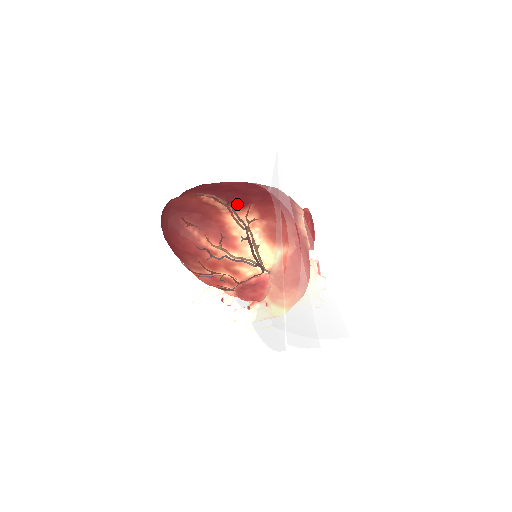
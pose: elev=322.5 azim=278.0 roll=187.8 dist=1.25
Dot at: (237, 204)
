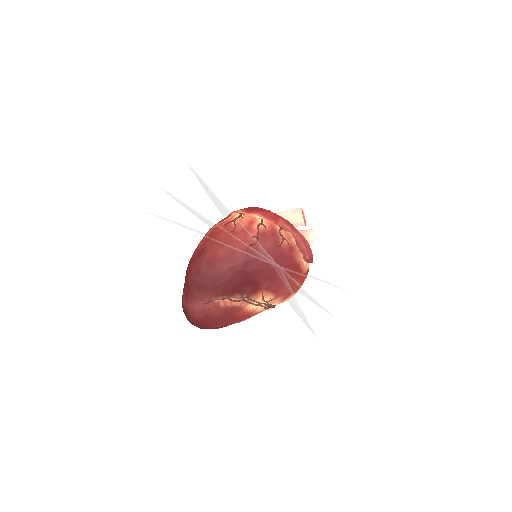
Dot at: (250, 292)
